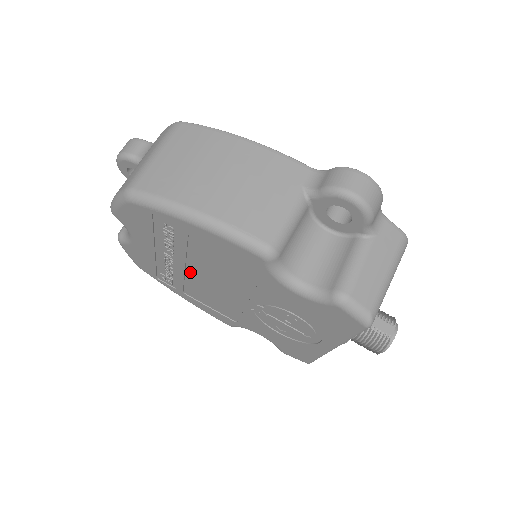
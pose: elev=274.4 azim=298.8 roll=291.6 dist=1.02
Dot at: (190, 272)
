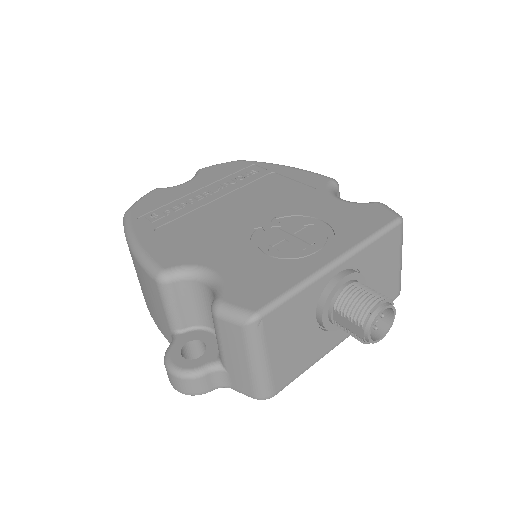
Dot at: (215, 204)
